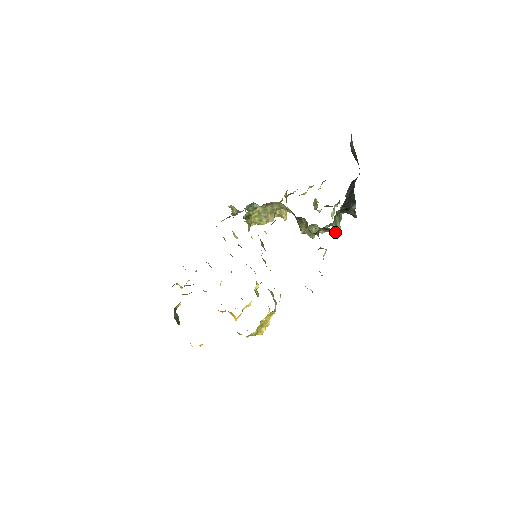
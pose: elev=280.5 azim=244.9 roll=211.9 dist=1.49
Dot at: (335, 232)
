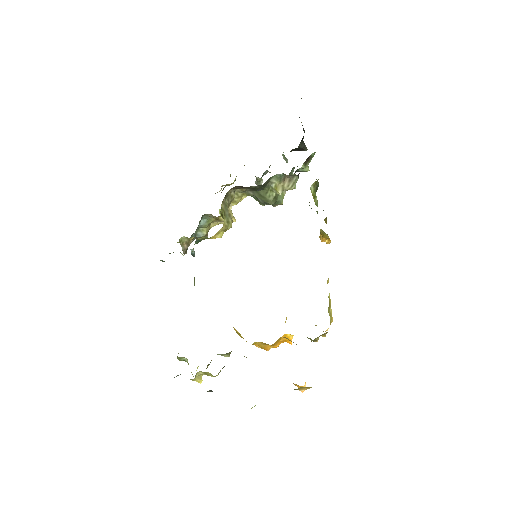
Dot at: (308, 166)
